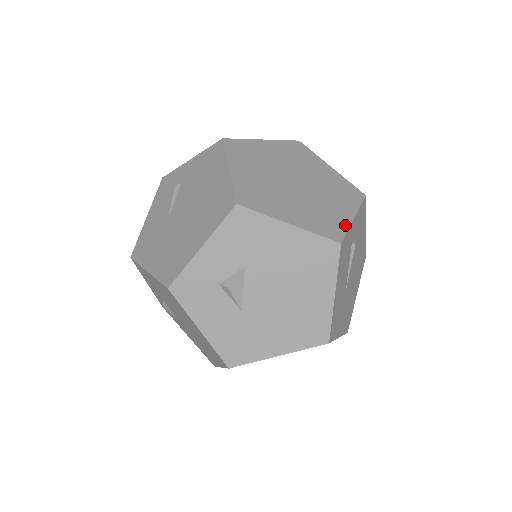
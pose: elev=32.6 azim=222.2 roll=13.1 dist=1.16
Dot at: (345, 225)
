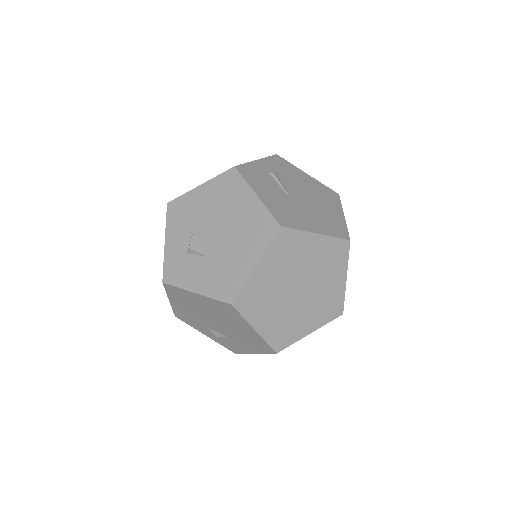
Dot at: occluded
